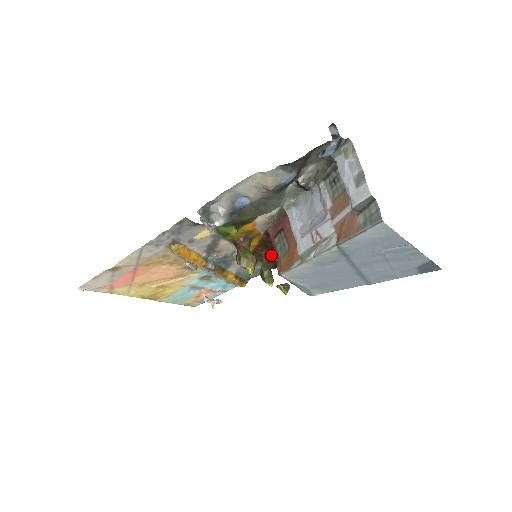
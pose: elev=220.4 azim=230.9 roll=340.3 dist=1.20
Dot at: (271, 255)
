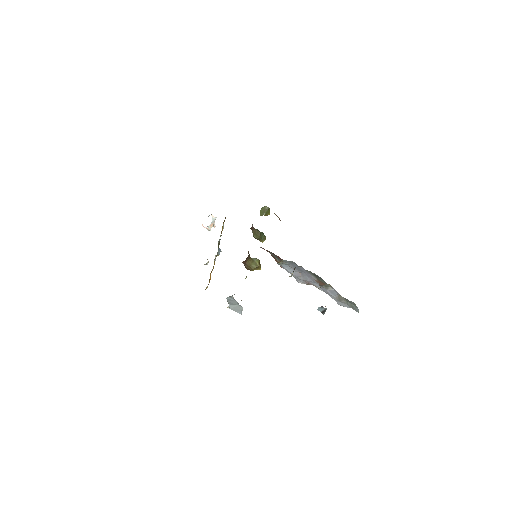
Dot at: occluded
